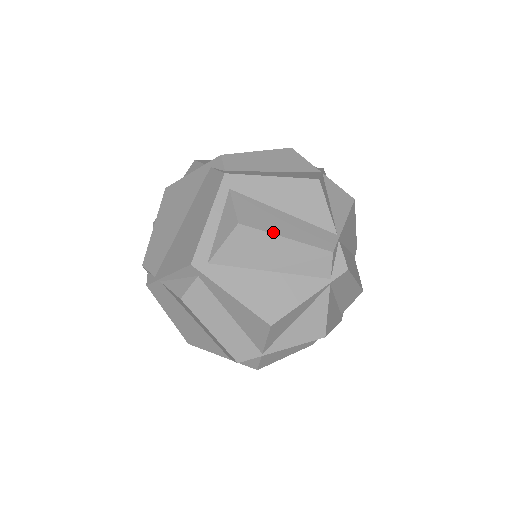
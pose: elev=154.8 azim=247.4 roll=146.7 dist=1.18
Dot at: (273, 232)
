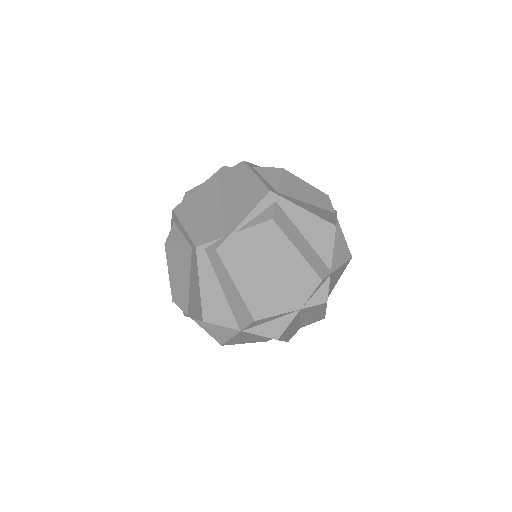
Dot at: (299, 178)
